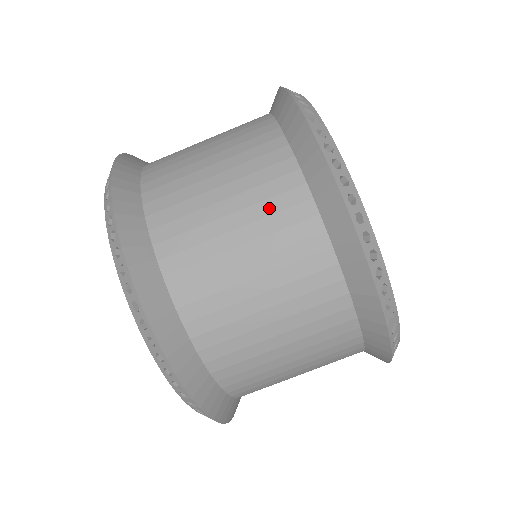
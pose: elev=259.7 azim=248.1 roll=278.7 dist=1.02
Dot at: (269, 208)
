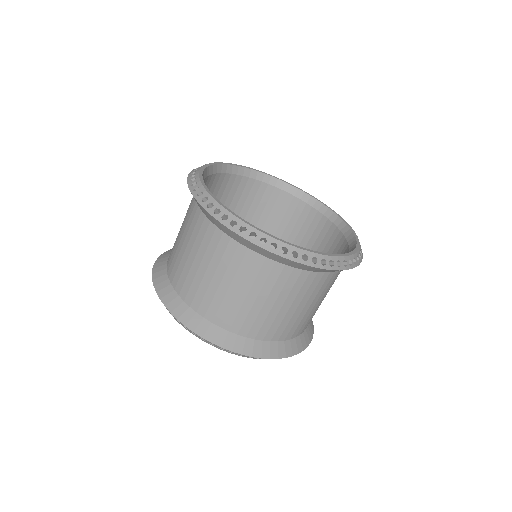
Dot at: (192, 229)
